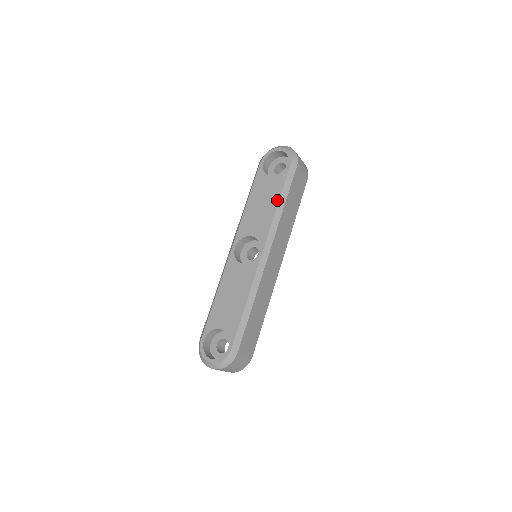
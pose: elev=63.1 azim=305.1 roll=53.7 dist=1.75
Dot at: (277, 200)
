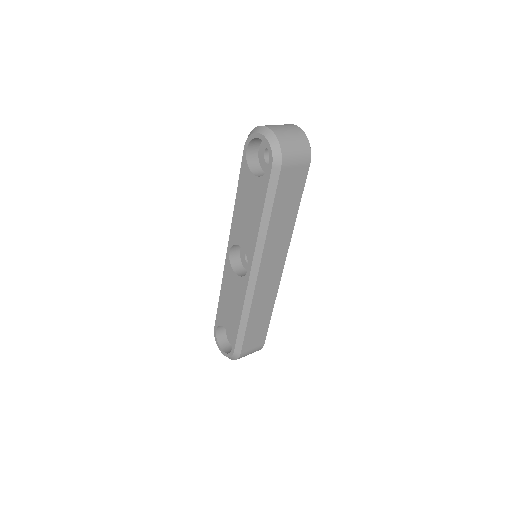
Dot at: (260, 214)
